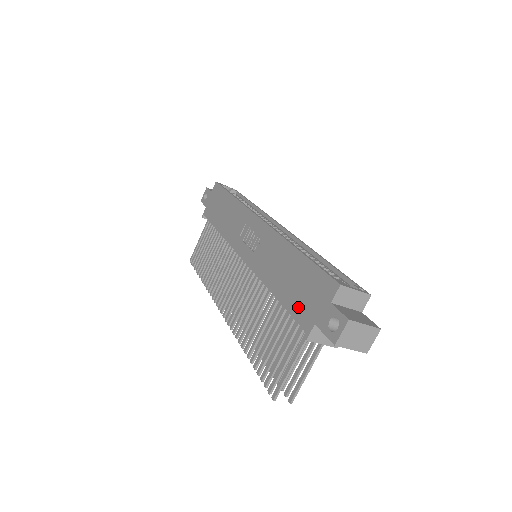
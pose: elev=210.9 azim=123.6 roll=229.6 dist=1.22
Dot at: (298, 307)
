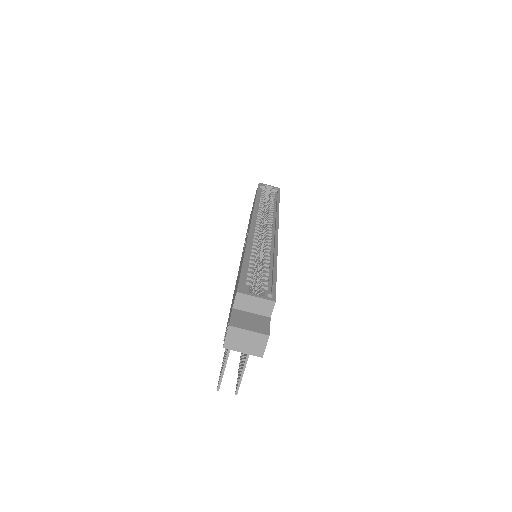
Dot at: occluded
